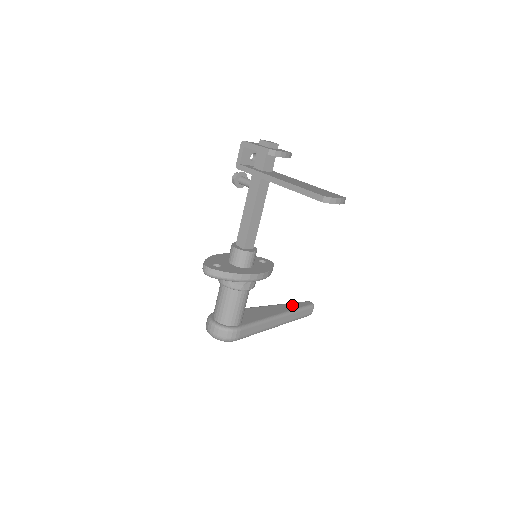
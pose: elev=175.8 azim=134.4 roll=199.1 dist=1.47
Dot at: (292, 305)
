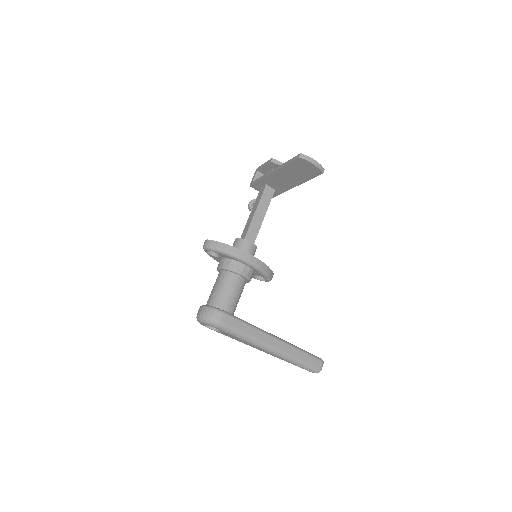
Dot at: occluded
